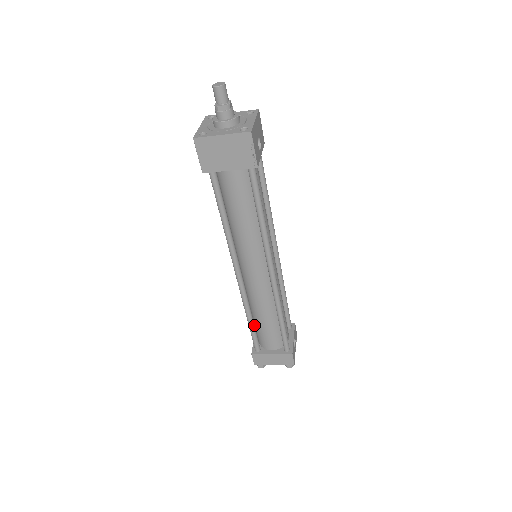
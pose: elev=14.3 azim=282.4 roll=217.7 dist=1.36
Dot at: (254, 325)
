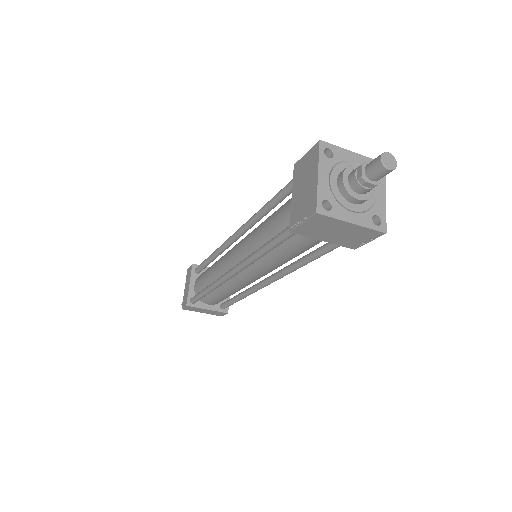
Dot at: occluded
